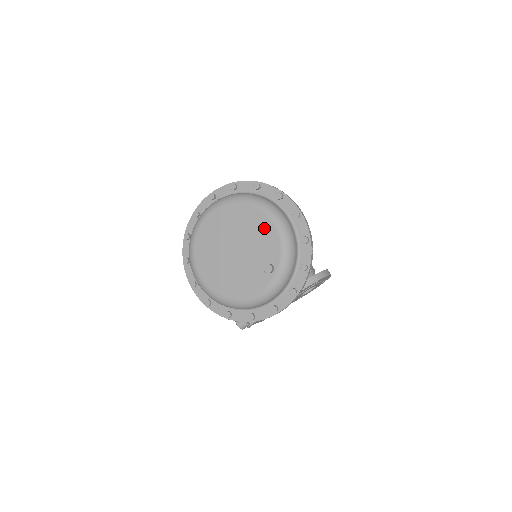
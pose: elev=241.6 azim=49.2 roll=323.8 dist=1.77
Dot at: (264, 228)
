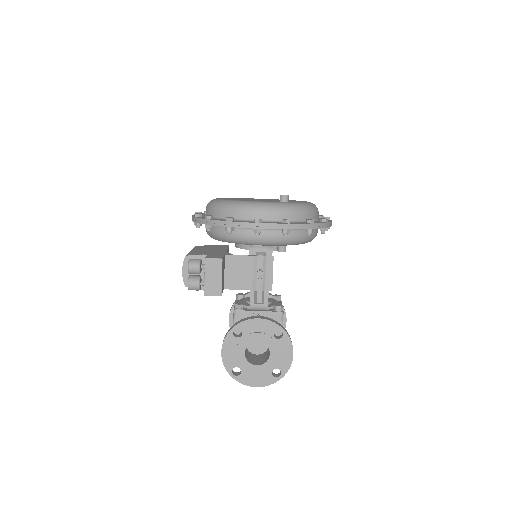
Dot at: occluded
